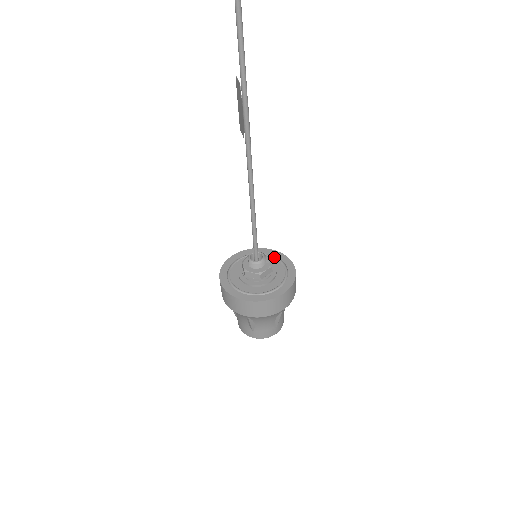
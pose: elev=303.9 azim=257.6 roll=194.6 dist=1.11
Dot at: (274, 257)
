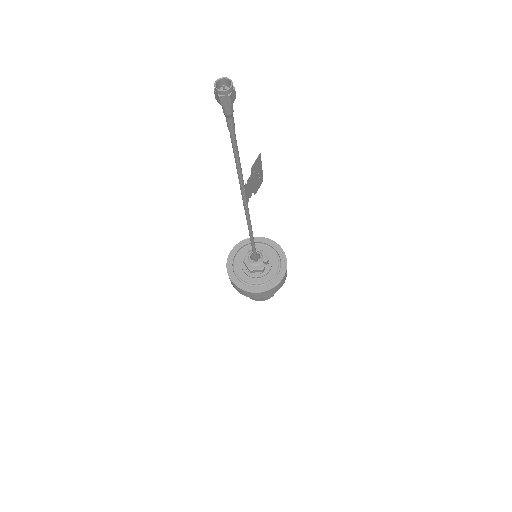
Dot at: (278, 258)
